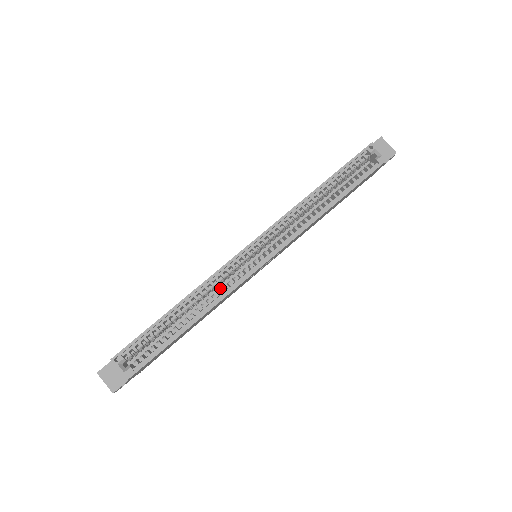
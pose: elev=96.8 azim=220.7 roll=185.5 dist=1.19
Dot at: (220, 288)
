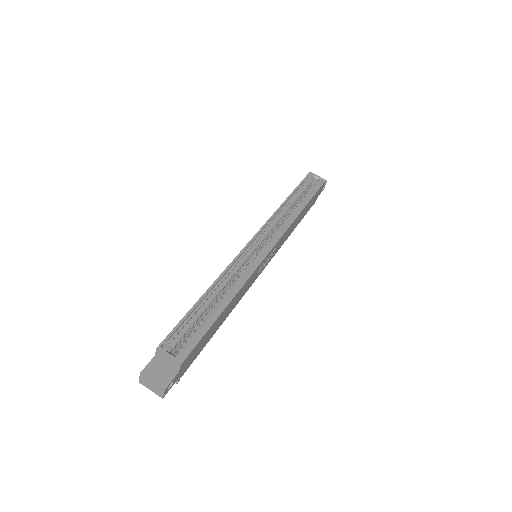
Dot at: occluded
